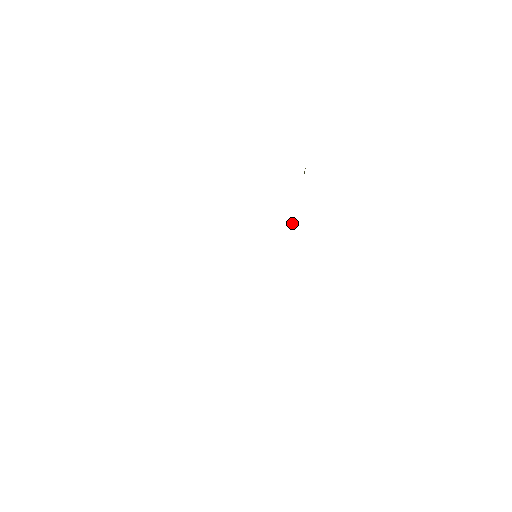
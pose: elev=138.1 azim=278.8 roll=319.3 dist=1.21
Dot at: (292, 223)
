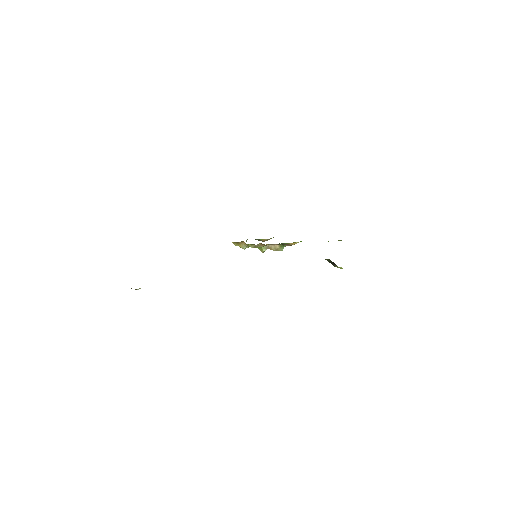
Dot at: (264, 250)
